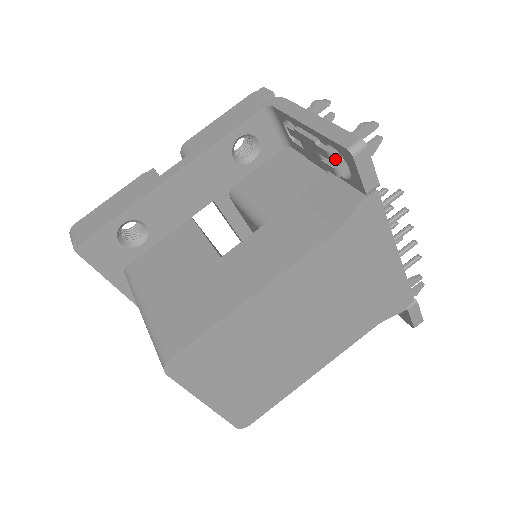
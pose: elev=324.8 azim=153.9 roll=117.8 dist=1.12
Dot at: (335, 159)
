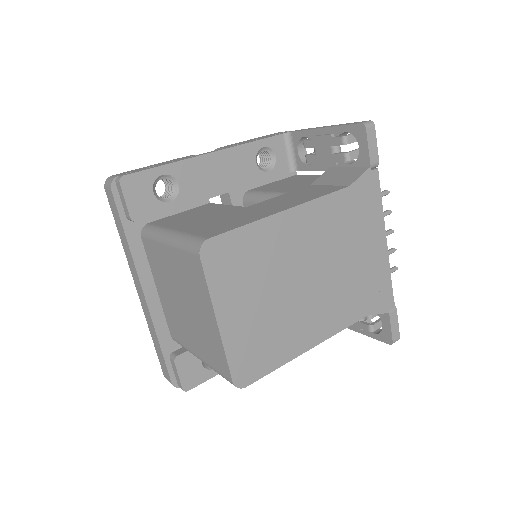
Dot at: occluded
